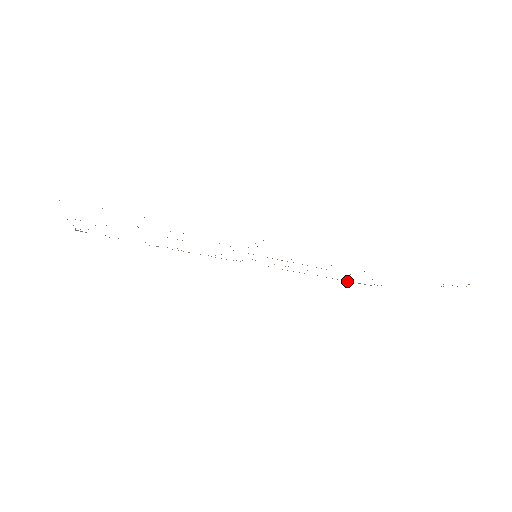
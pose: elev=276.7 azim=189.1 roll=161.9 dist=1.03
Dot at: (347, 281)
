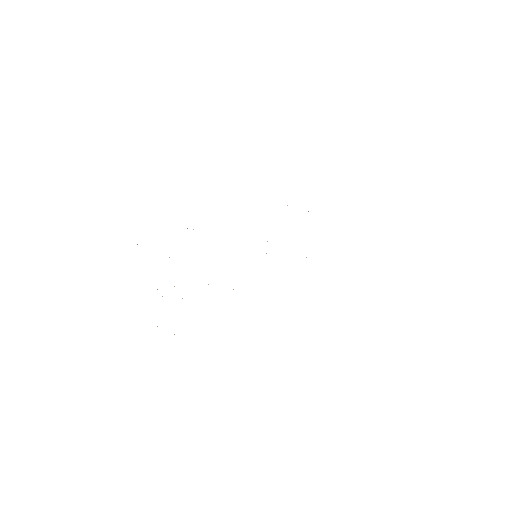
Dot at: occluded
